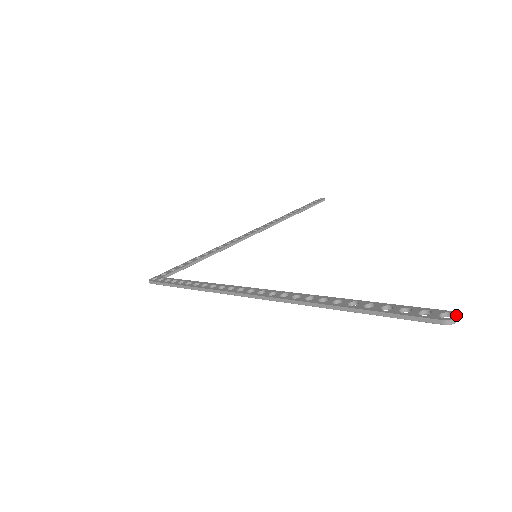
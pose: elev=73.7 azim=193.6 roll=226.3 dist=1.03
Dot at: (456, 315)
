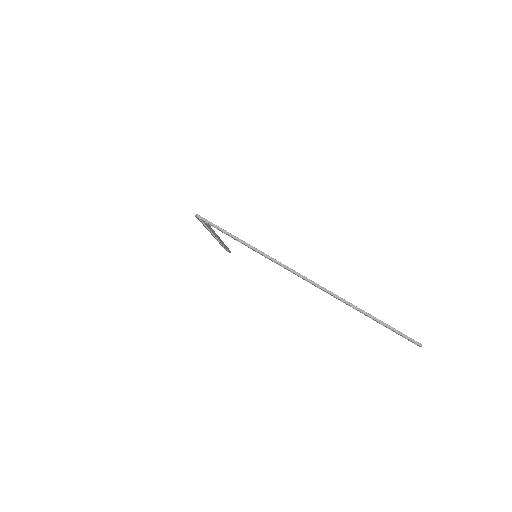
Dot at: (421, 344)
